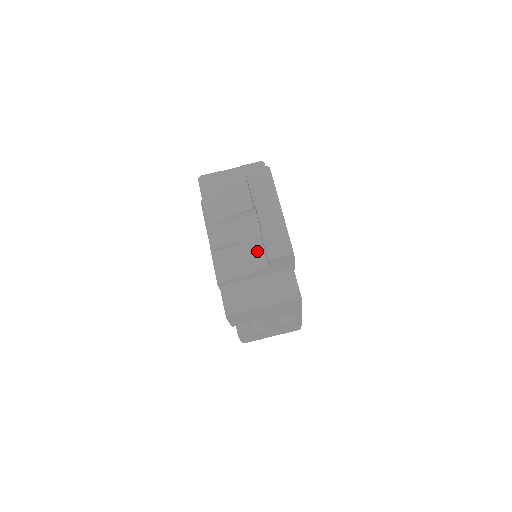
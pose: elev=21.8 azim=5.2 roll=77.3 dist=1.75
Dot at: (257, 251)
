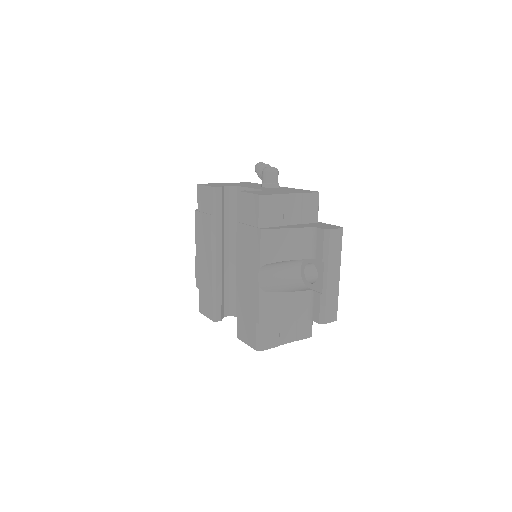
Dot at: (305, 303)
